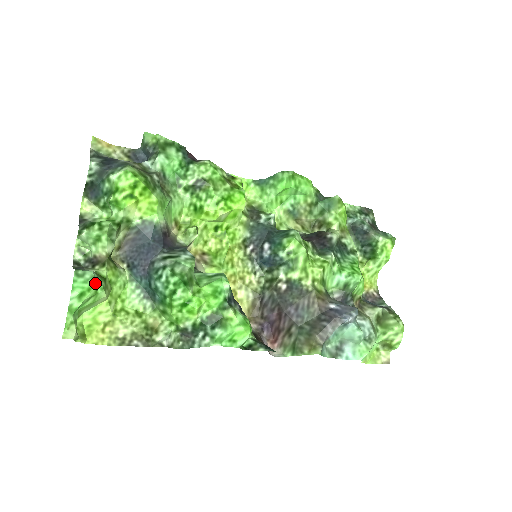
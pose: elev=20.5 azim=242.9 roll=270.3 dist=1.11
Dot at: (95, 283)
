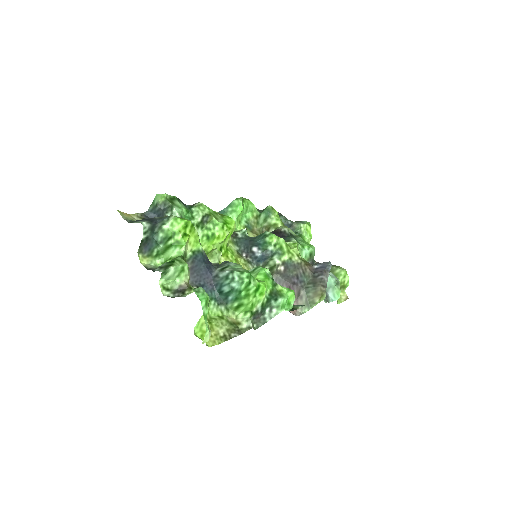
Dot at: (206, 294)
